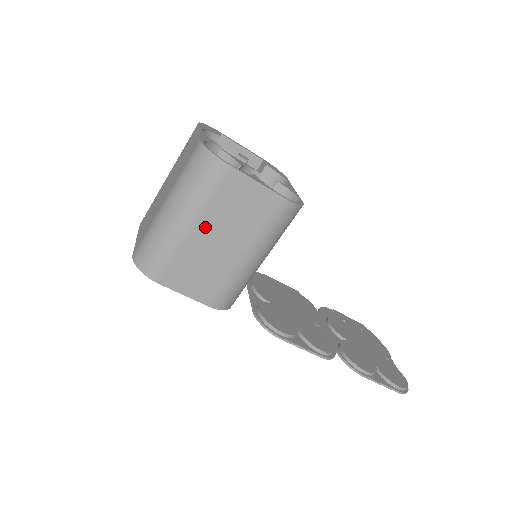
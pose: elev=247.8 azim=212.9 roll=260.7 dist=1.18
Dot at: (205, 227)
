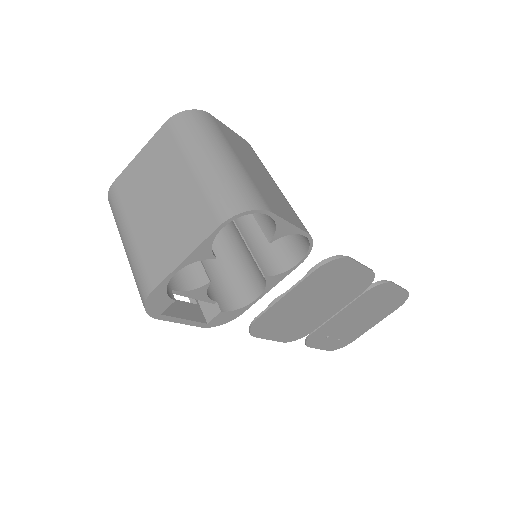
Dot at: (242, 159)
